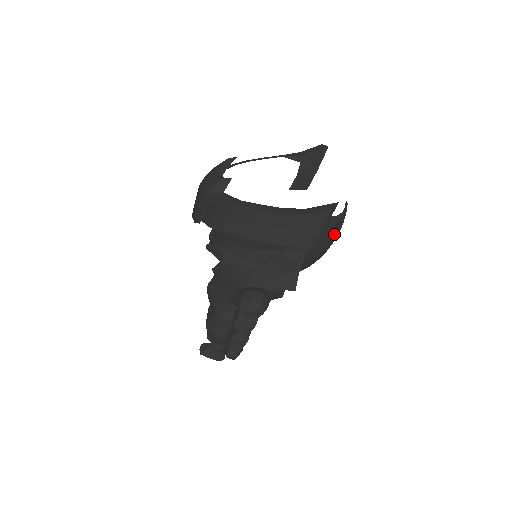
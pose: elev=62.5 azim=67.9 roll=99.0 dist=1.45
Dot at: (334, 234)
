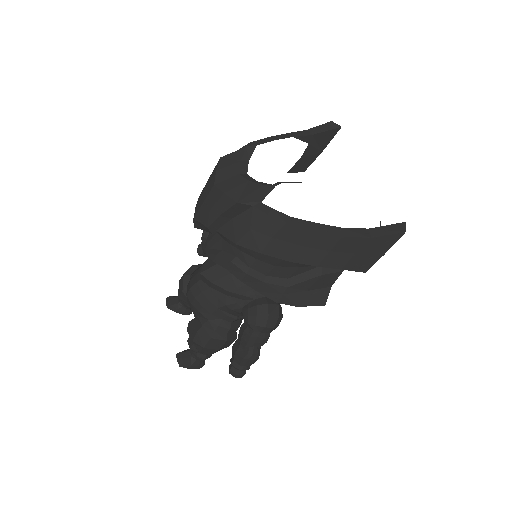
Dot at: occluded
